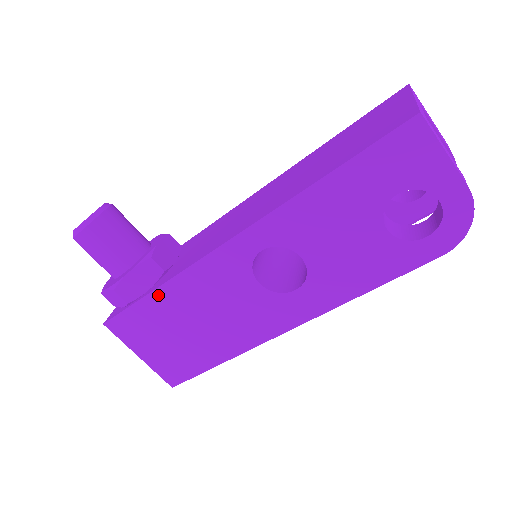
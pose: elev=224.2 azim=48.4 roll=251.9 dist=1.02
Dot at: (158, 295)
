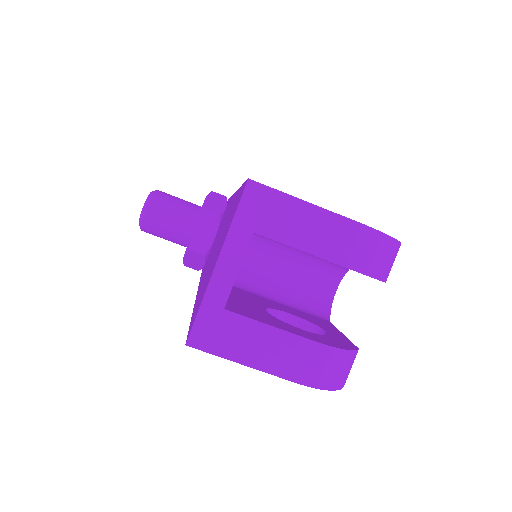
Dot at: occluded
